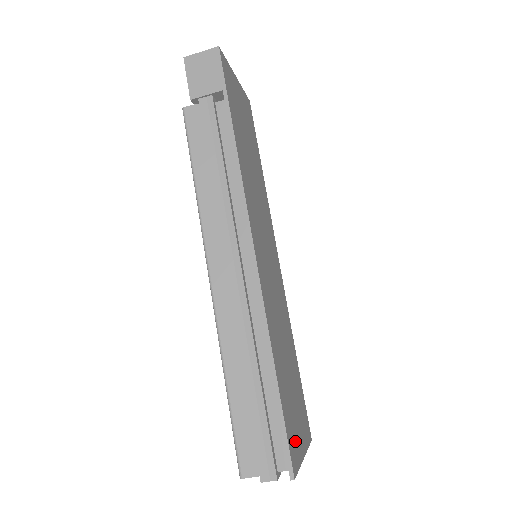
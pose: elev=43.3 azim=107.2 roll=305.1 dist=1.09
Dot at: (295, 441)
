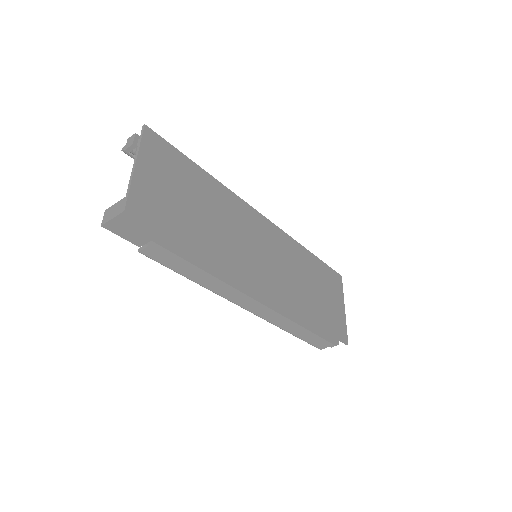
Dot at: (338, 320)
